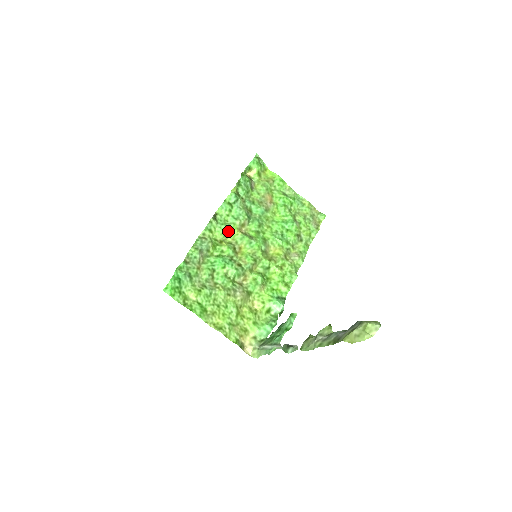
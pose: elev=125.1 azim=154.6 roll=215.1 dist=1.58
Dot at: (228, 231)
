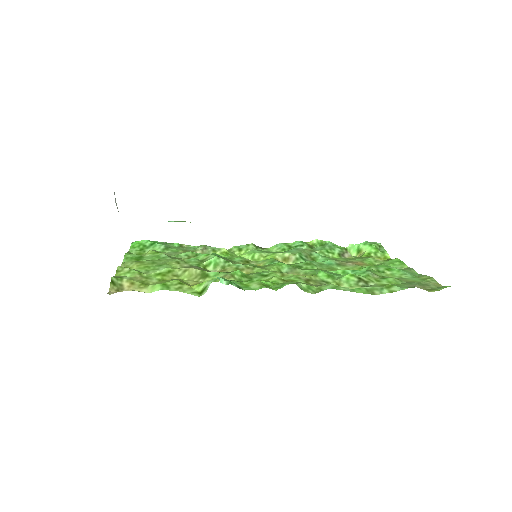
Dot at: (261, 256)
